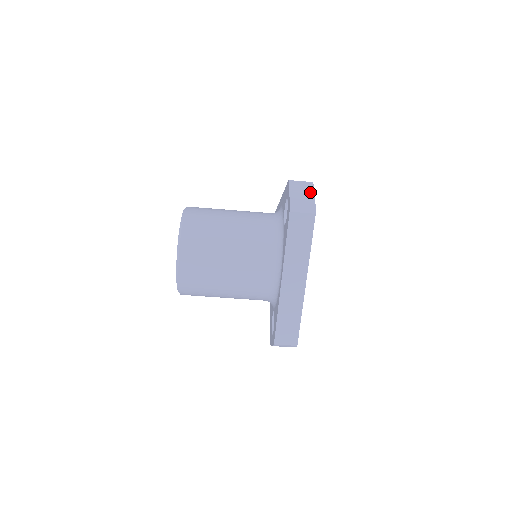
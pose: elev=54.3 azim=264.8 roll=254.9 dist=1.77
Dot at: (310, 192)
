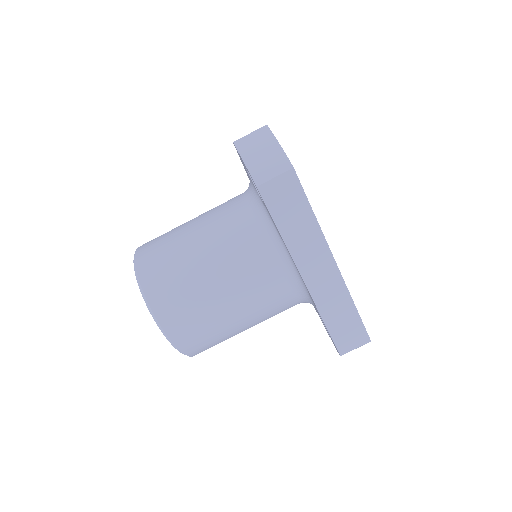
Dot at: (269, 141)
